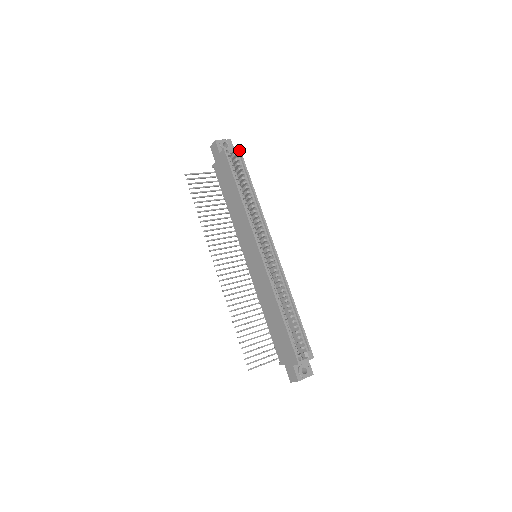
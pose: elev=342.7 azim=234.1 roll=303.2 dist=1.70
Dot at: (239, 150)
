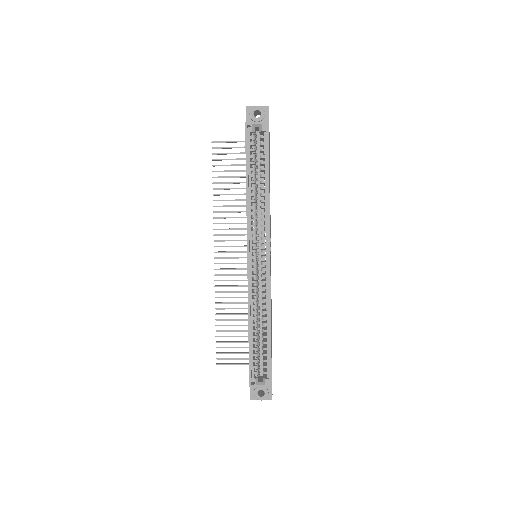
Dot at: (266, 125)
